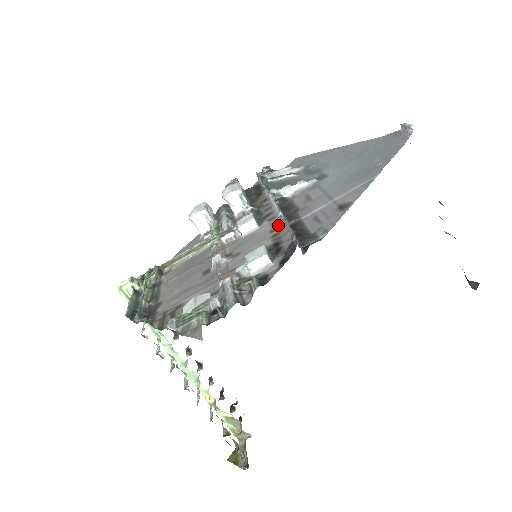
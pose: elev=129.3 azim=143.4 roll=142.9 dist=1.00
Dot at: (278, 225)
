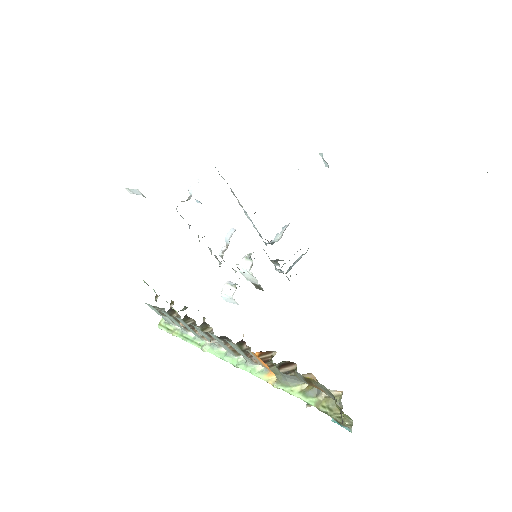
Dot at: occluded
